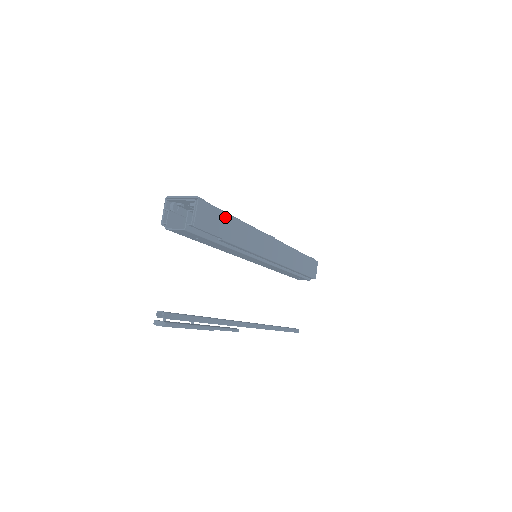
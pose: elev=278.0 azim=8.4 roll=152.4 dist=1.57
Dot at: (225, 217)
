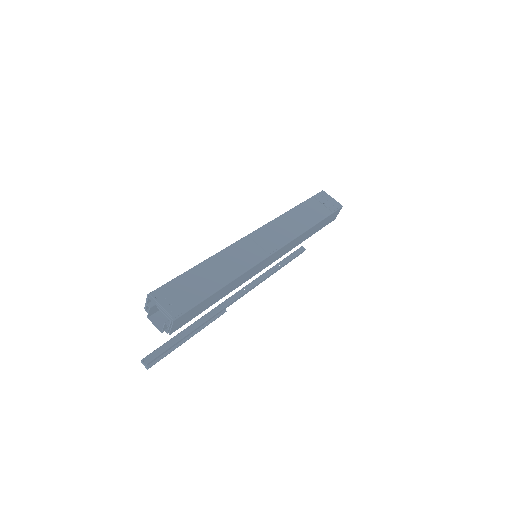
Dot at: (208, 299)
